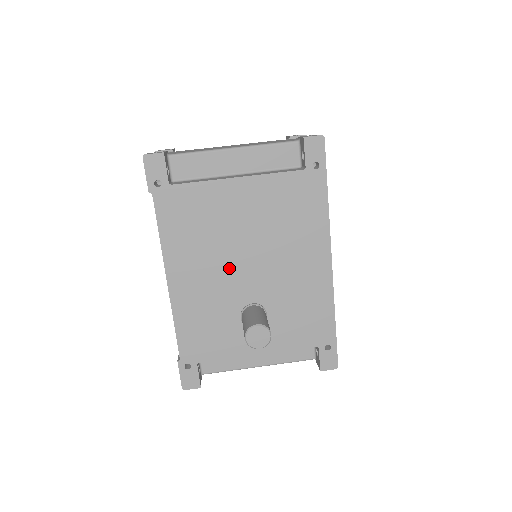
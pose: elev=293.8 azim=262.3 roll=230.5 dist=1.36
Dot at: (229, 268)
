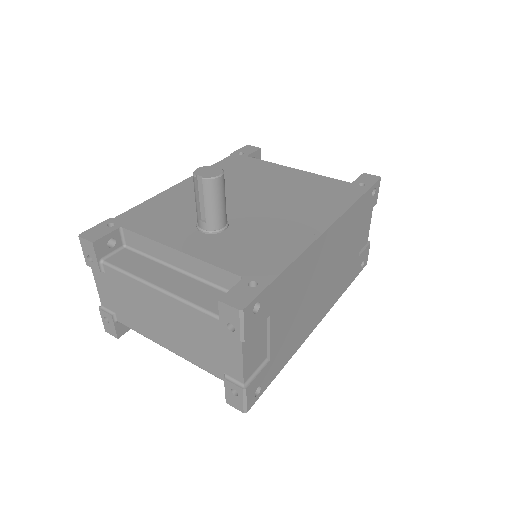
Dot at: (233, 196)
